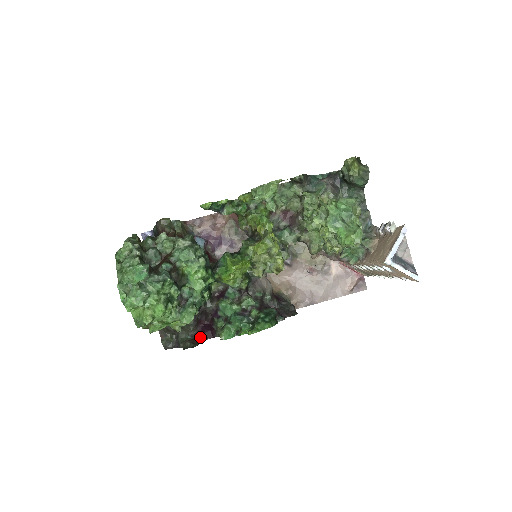
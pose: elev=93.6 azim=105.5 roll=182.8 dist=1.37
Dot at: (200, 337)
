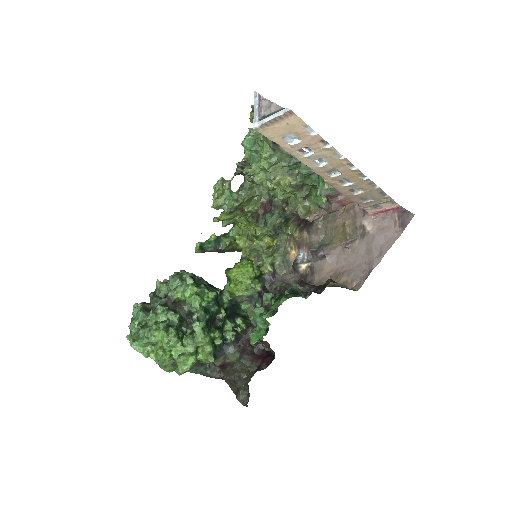
Dot at: (259, 368)
